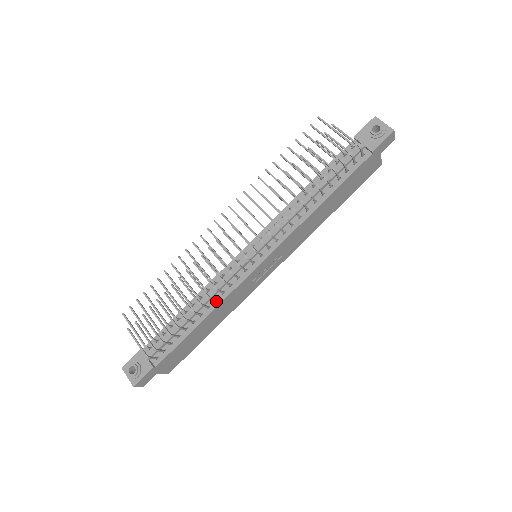
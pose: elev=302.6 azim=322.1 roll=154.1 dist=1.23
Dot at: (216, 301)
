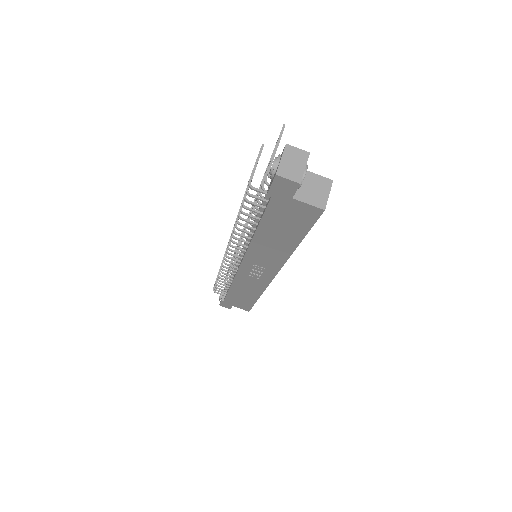
Dot at: occluded
